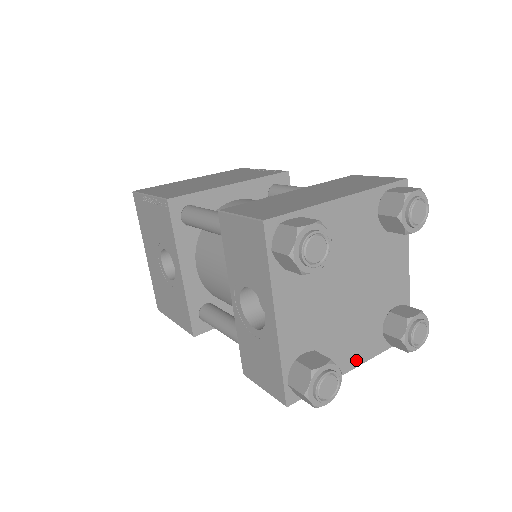
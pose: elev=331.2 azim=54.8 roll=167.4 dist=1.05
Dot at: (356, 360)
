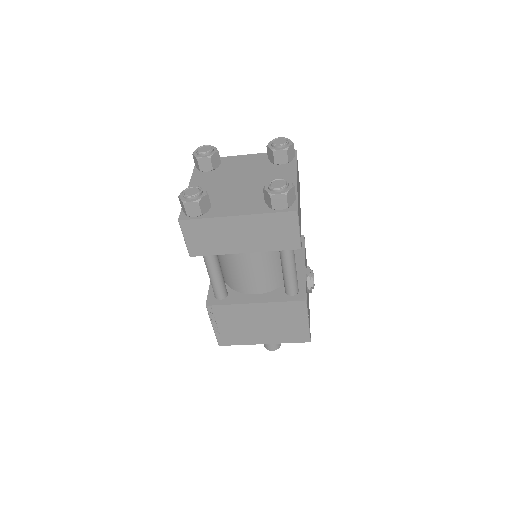
Dot at: (239, 212)
